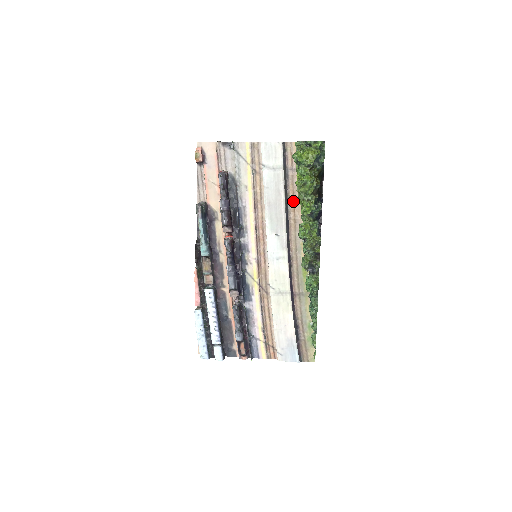
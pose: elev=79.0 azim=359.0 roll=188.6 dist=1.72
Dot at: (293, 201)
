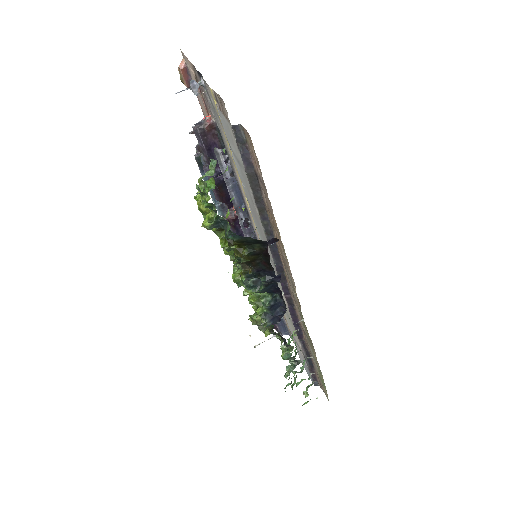
Dot at: (274, 228)
